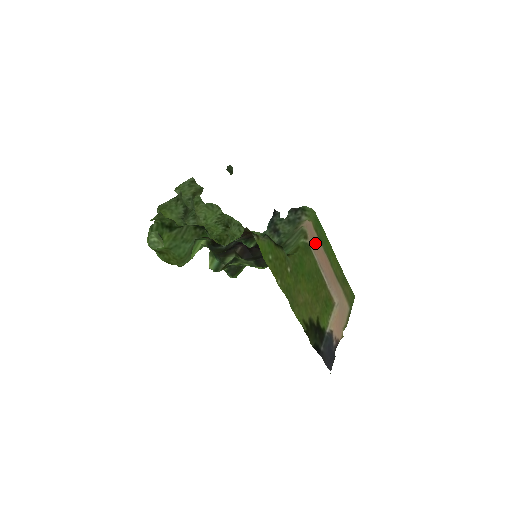
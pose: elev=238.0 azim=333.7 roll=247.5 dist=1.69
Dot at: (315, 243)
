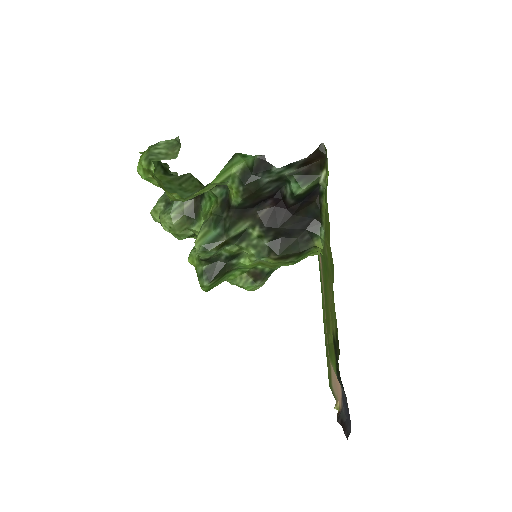
Dot at: (321, 271)
